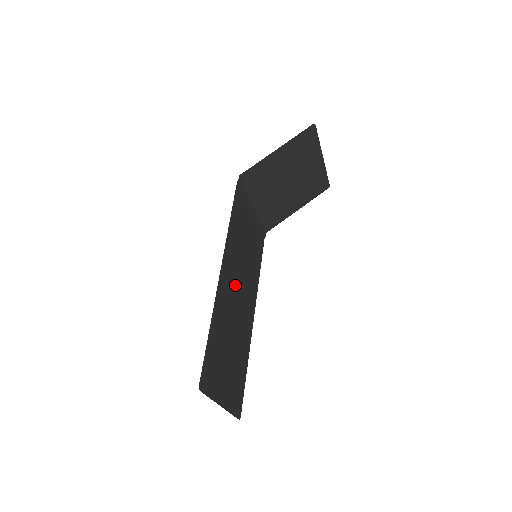
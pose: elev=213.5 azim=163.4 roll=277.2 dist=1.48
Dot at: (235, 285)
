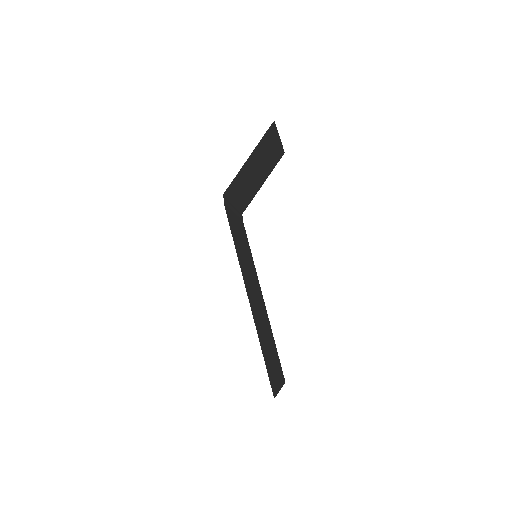
Dot at: (253, 292)
